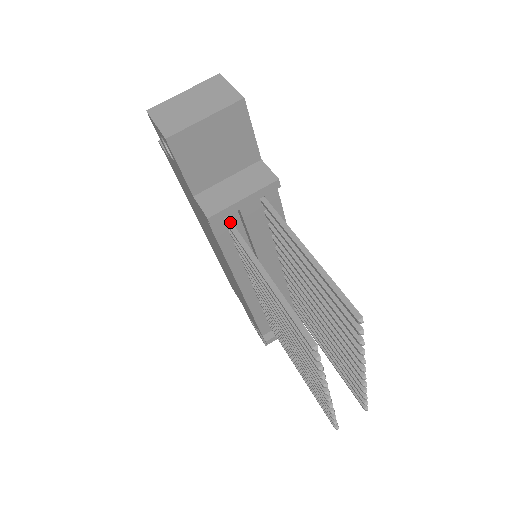
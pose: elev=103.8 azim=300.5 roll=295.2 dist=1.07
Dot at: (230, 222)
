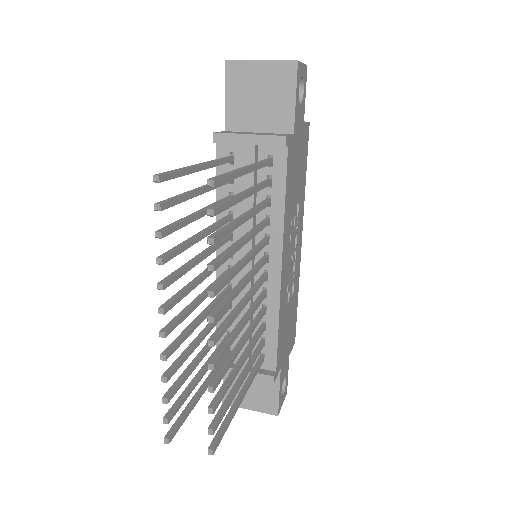
Dot at: (231, 156)
